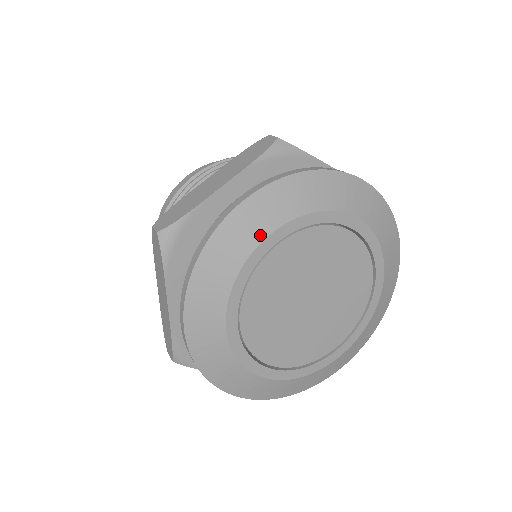
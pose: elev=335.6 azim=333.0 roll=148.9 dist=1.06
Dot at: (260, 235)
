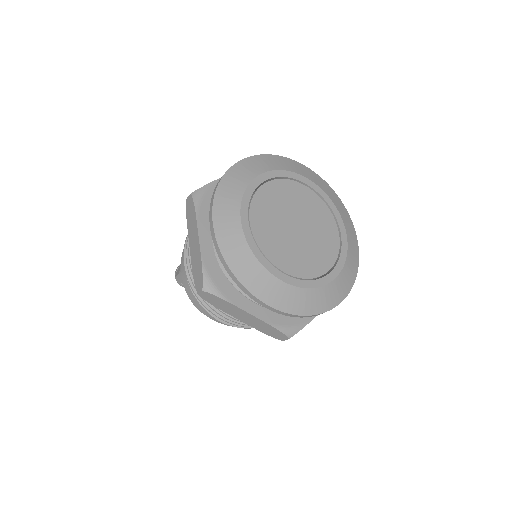
Dot at: (308, 177)
